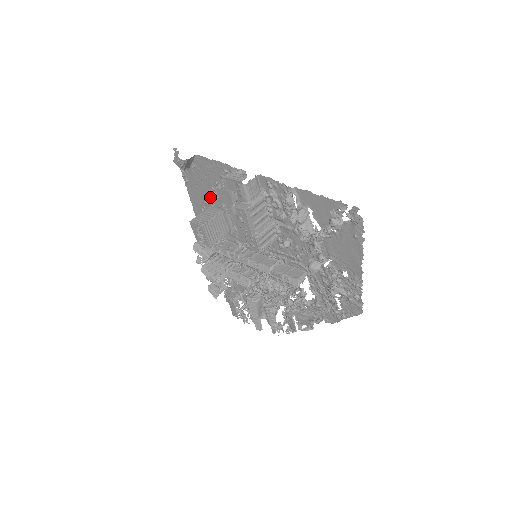
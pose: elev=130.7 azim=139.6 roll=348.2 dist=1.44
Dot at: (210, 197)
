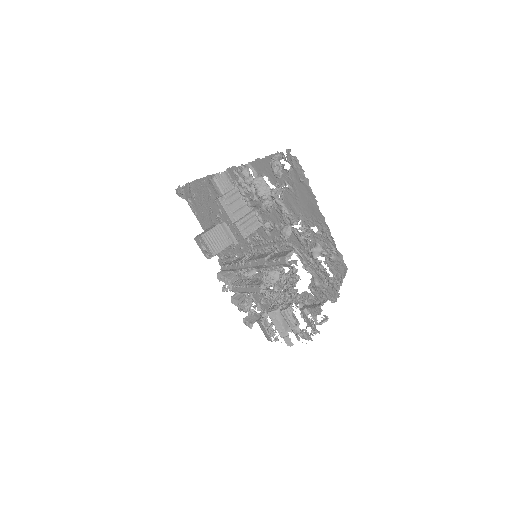
Dot at: occluded
